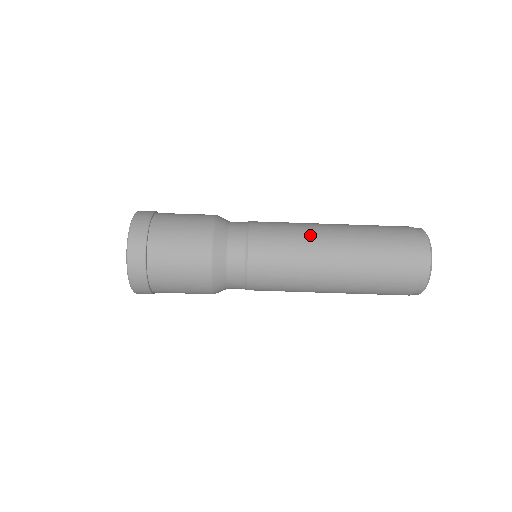
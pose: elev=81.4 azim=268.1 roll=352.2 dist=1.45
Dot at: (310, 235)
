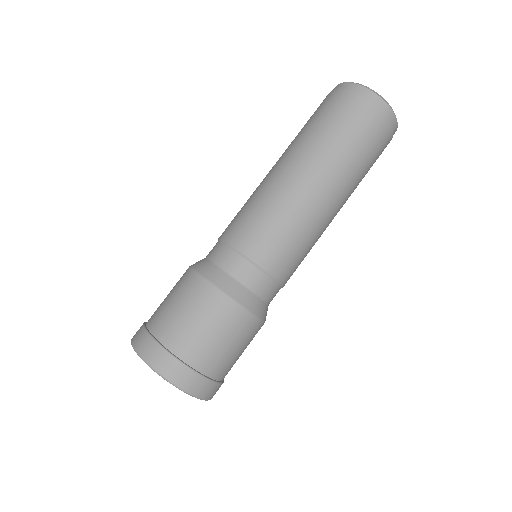
Dot at: (282, 193)
